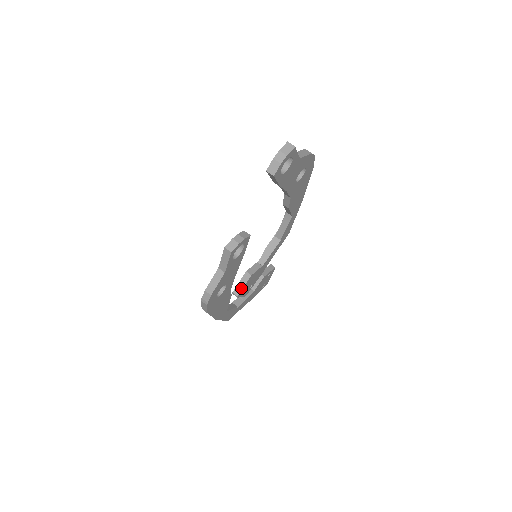
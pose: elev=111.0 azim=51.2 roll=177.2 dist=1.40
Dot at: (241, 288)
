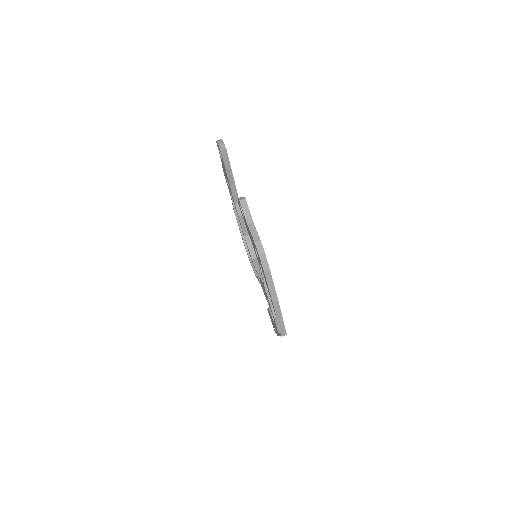
Dot at: occluded
